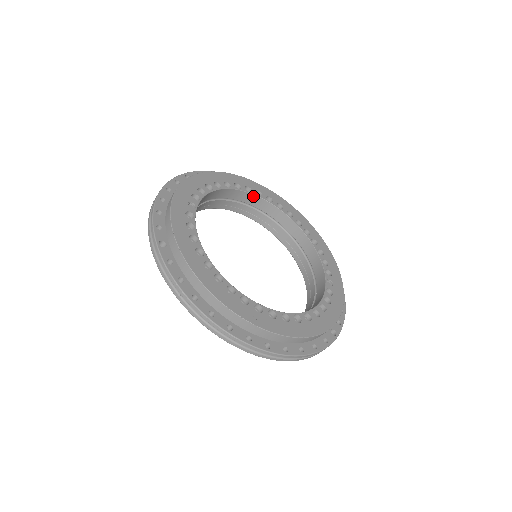
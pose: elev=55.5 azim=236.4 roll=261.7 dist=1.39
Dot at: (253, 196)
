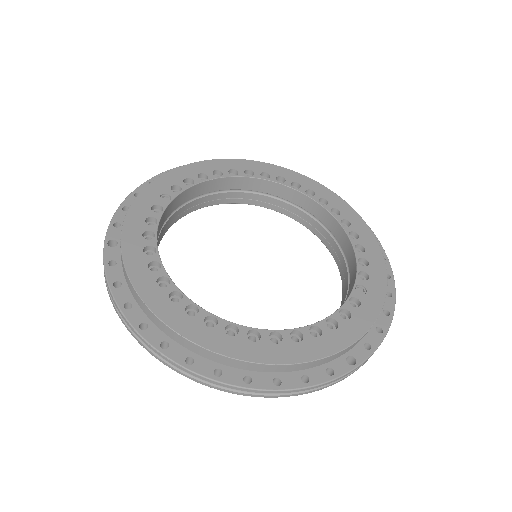
Dot at: (272, 183)
